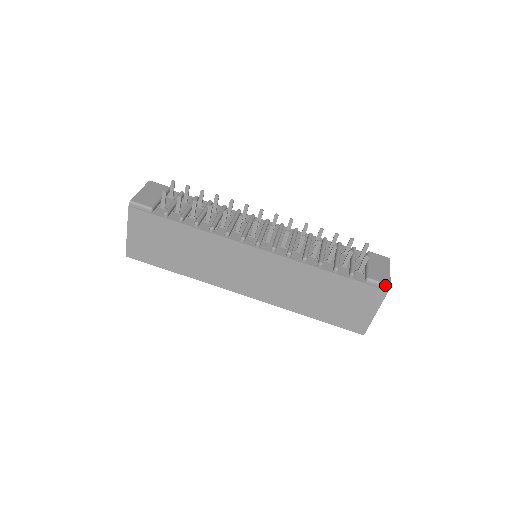
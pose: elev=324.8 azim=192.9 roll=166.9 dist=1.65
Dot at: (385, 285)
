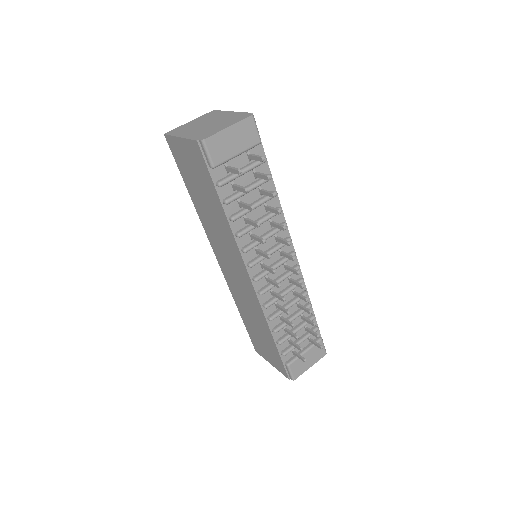
Dot at: (292, 377)
